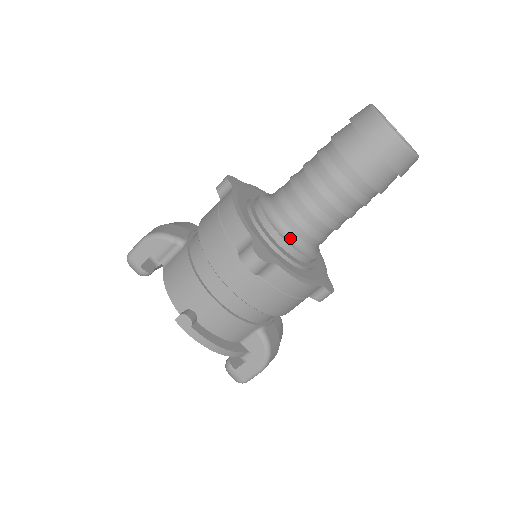
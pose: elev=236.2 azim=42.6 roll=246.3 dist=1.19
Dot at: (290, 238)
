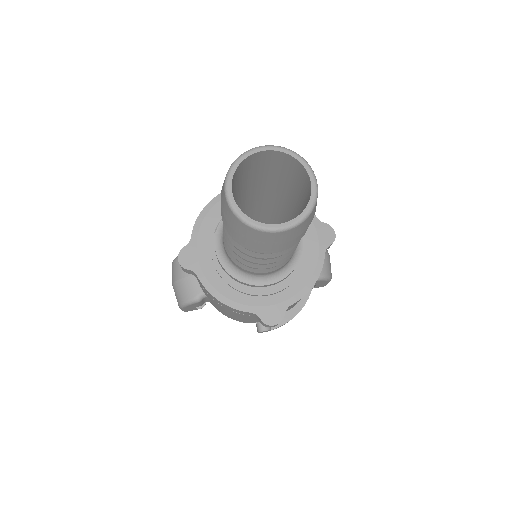
Dot at: (275, 276)
